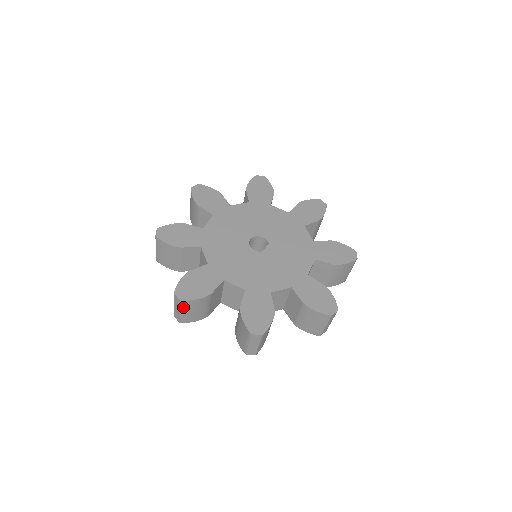
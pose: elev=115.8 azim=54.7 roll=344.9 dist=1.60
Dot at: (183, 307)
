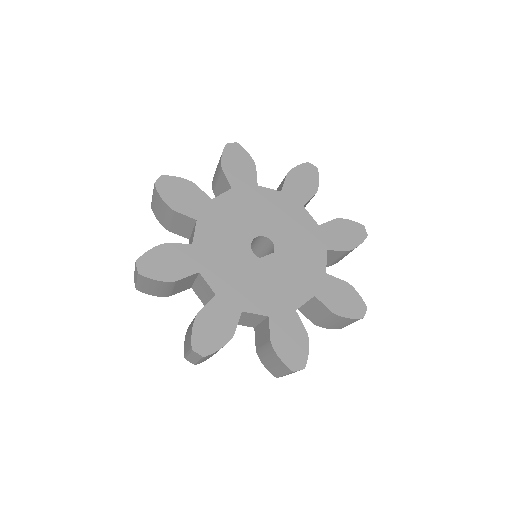
Dot at: (140, 279)
